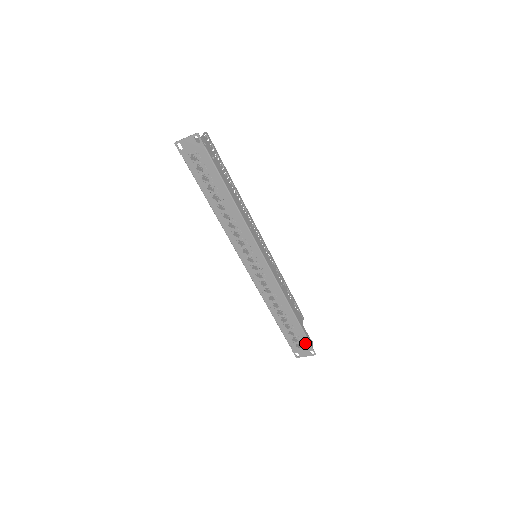
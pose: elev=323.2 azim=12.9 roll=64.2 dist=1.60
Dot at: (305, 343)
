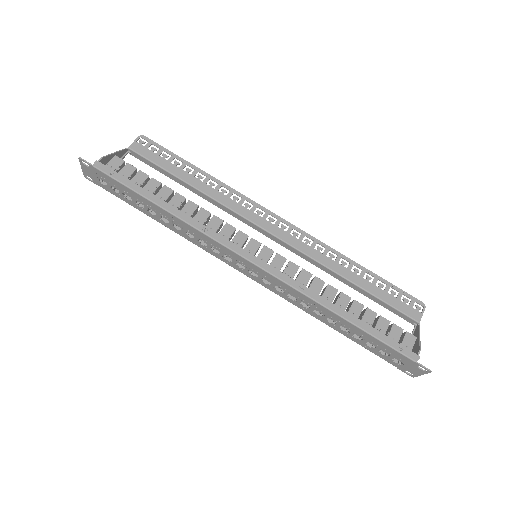
Dot at: (400, 357)
